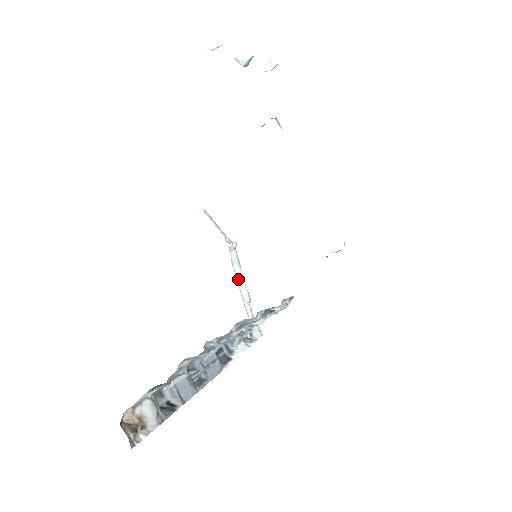
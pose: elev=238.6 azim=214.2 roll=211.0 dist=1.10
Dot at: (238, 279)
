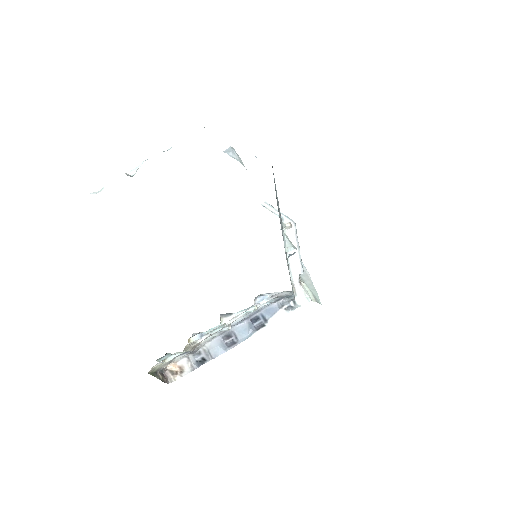
Dot at: (291, 256)
